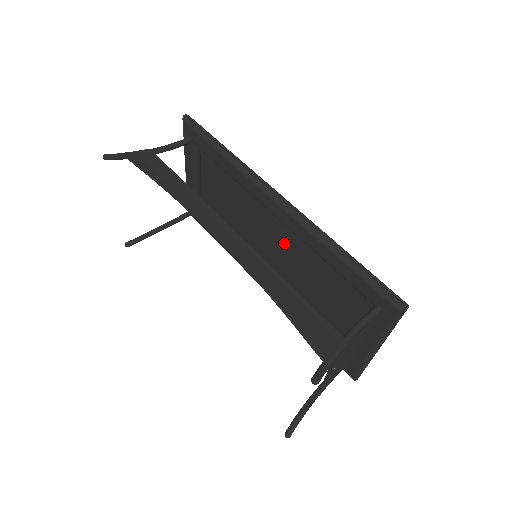
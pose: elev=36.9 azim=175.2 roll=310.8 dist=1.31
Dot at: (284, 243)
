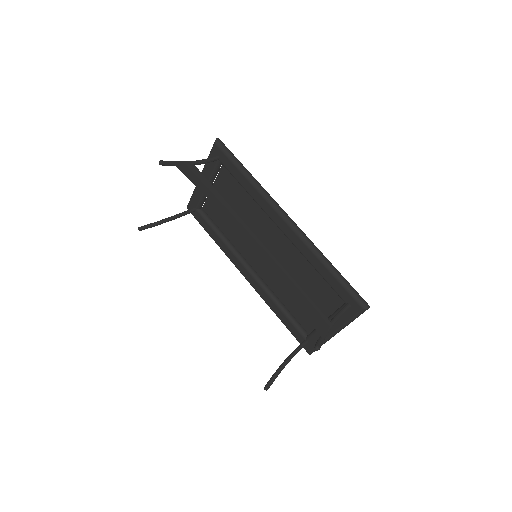
Dot at: (279, 250)
